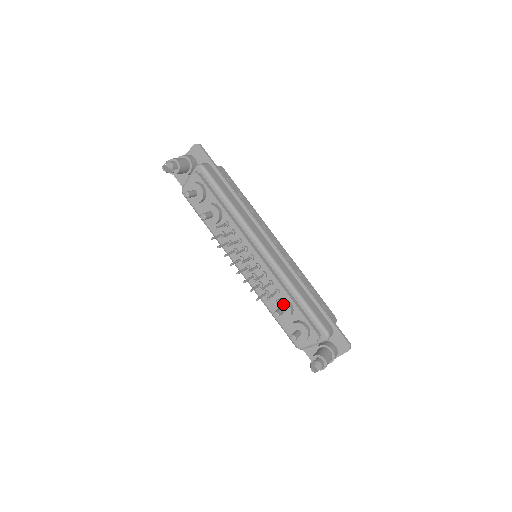
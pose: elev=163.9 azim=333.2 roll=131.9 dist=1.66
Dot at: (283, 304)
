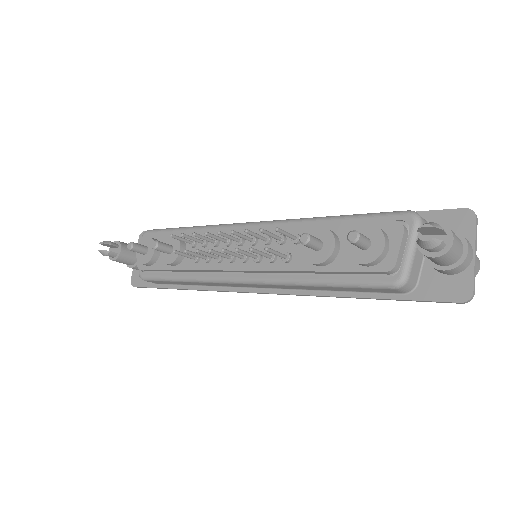
Dot at: (312, 235)
